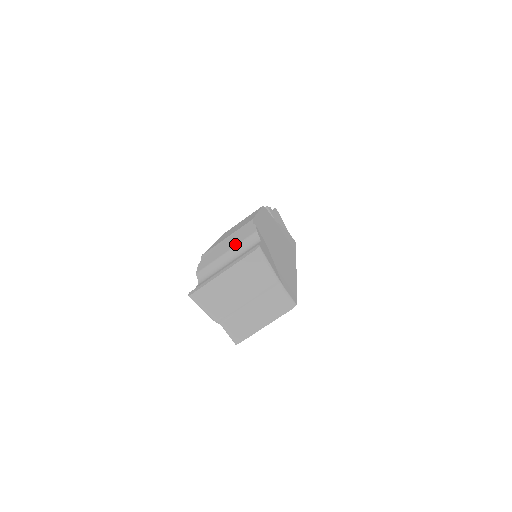
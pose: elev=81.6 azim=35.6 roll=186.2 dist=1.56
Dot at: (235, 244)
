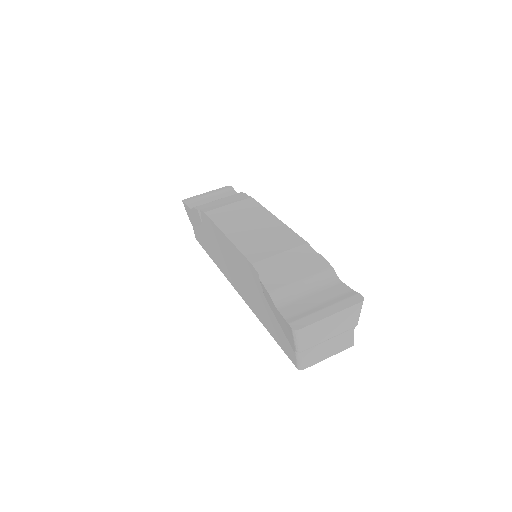
Dot at: (309, 273)
